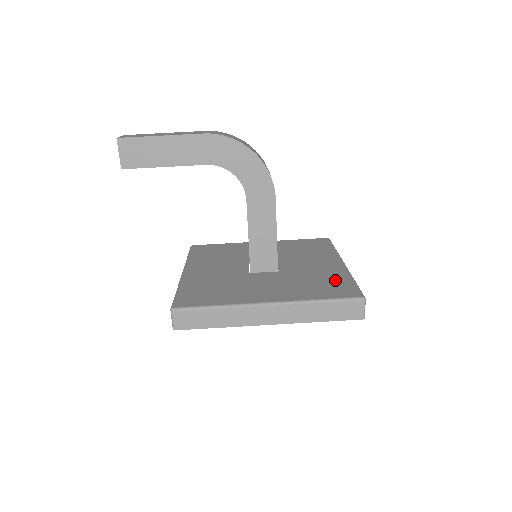
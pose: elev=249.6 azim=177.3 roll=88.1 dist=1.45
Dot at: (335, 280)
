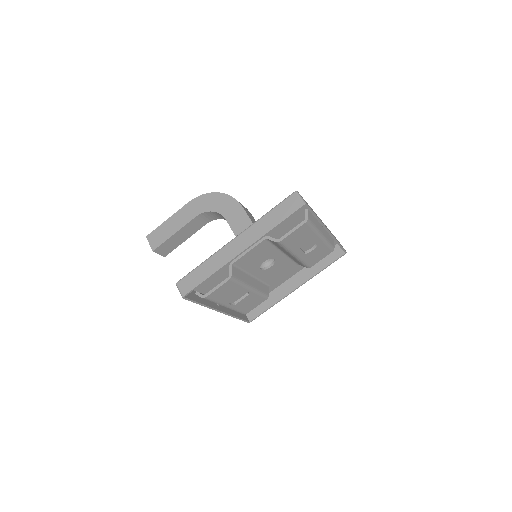
Dot at: (294, 214)
